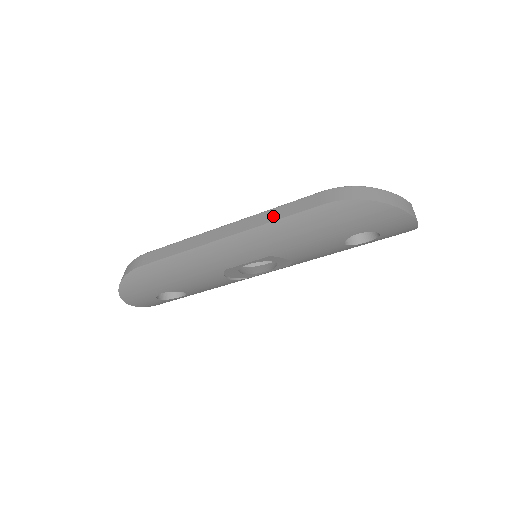
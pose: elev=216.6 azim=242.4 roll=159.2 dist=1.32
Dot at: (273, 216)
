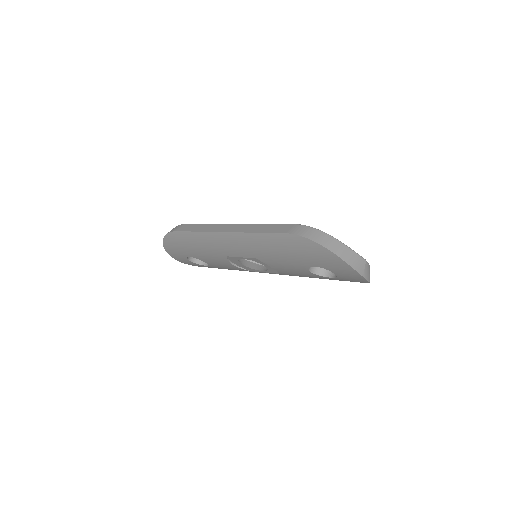
Dot at: (257, 229)
